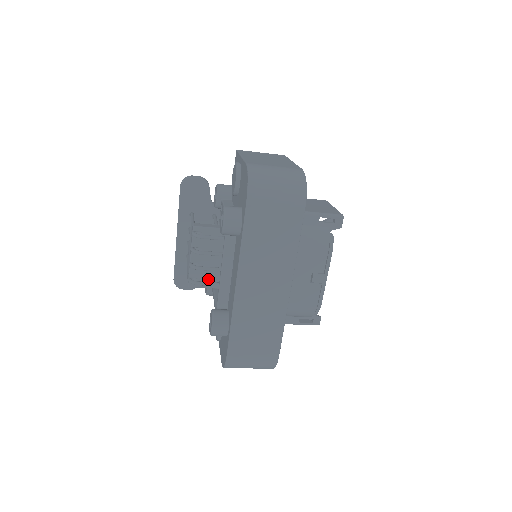
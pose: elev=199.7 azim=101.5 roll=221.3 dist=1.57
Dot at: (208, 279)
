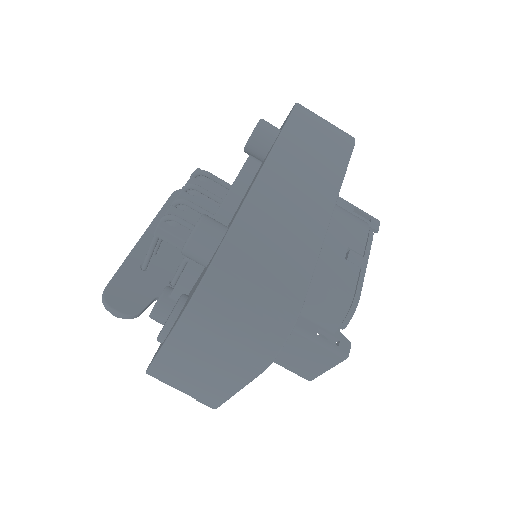
Dot at: (190, 230)
